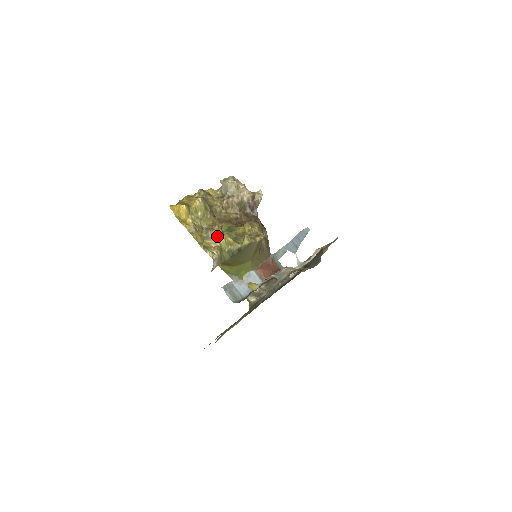
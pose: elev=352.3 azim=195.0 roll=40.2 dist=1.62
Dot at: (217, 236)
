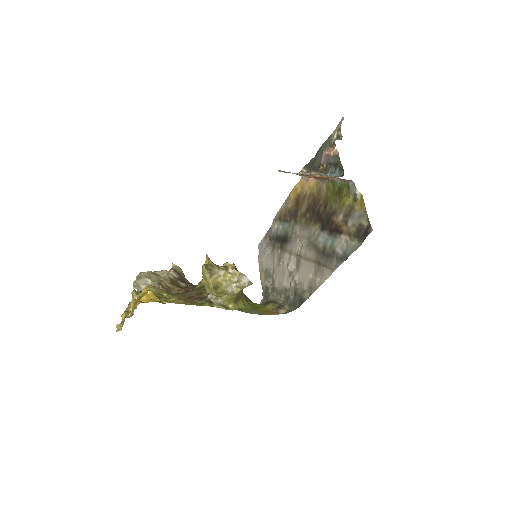
Dot at: (216, 266)
